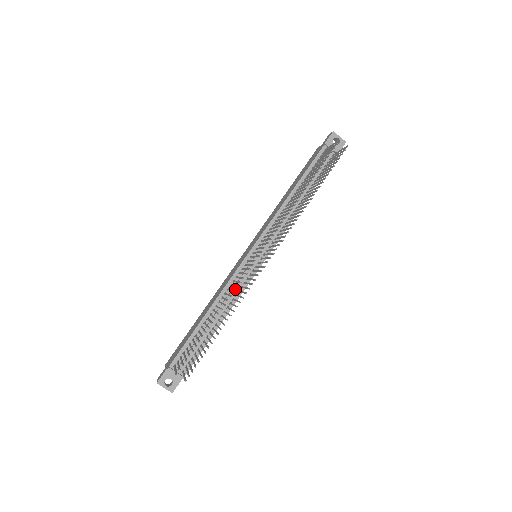
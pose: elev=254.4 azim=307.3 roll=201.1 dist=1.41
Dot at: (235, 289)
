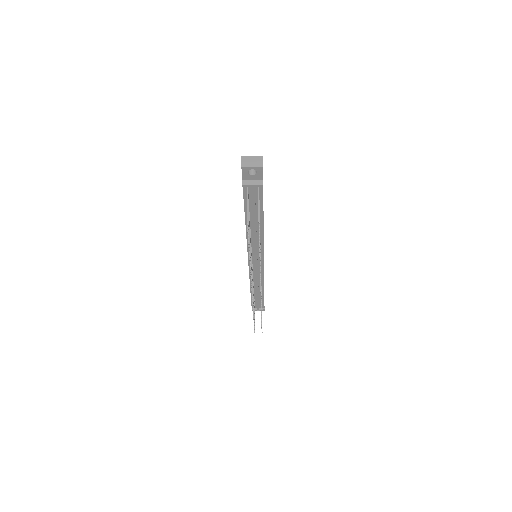
Dot at: (257, 278)
